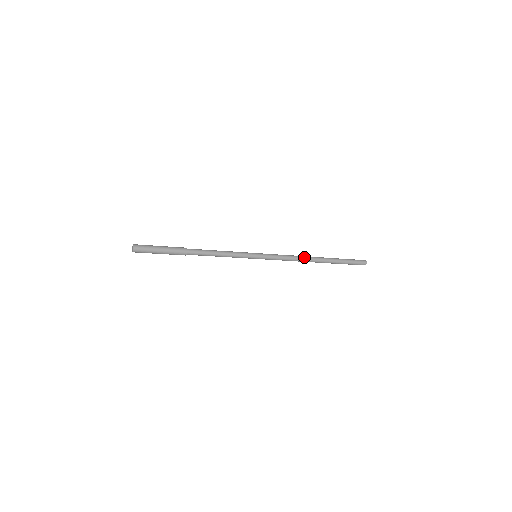
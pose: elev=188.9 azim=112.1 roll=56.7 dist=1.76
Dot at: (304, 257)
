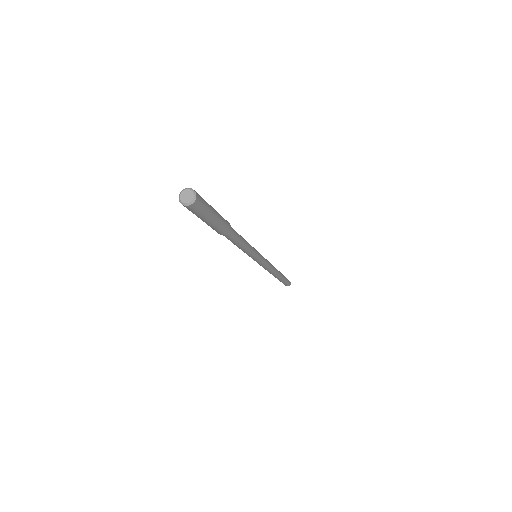
Dot at: (275, 268)
